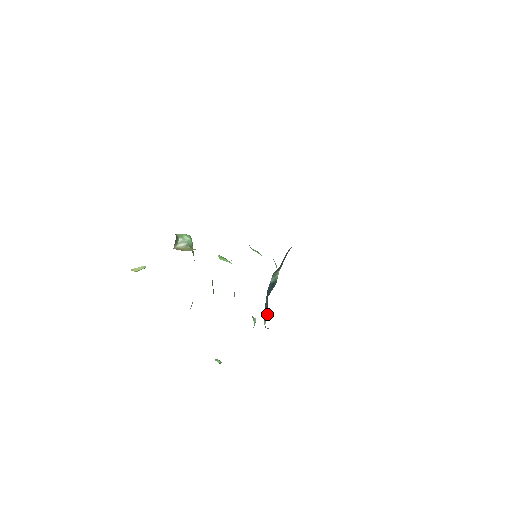
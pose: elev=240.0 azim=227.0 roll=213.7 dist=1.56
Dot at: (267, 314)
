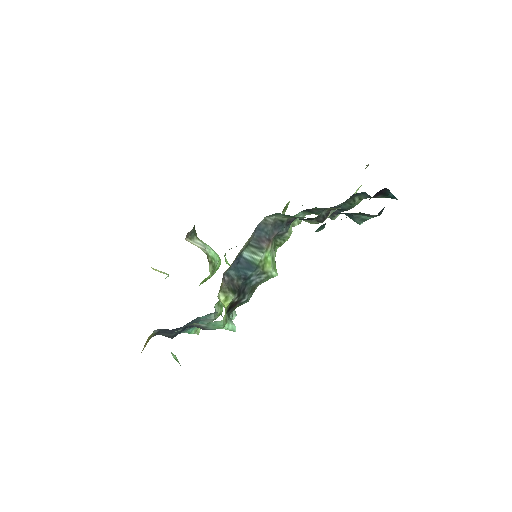
Dot at: (233, 296)
